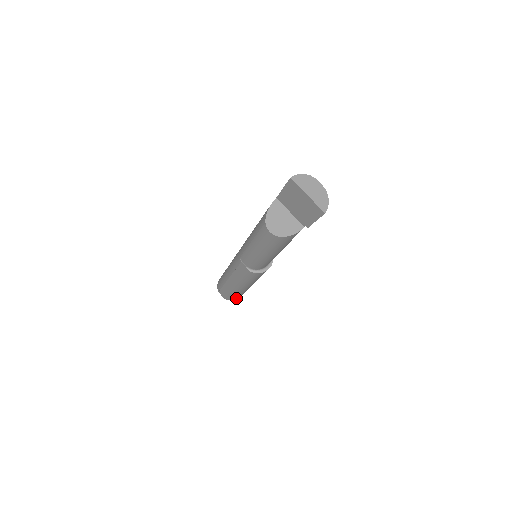
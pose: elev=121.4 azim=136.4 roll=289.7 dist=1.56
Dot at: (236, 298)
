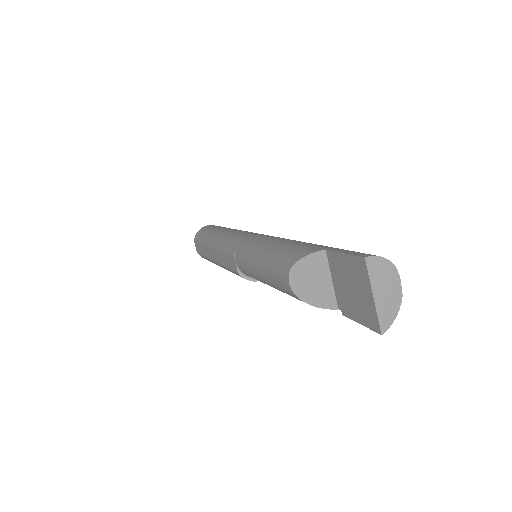
Dot at: occluded
